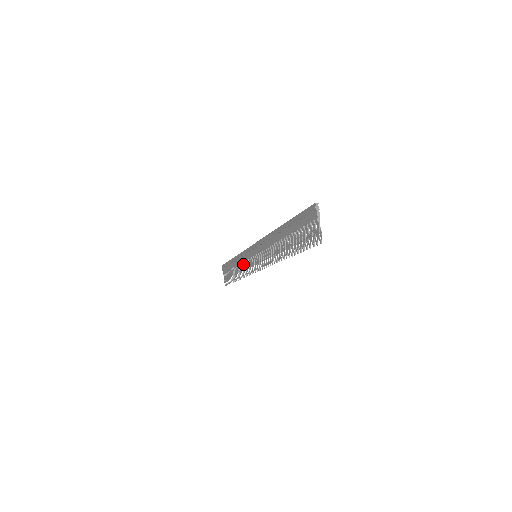
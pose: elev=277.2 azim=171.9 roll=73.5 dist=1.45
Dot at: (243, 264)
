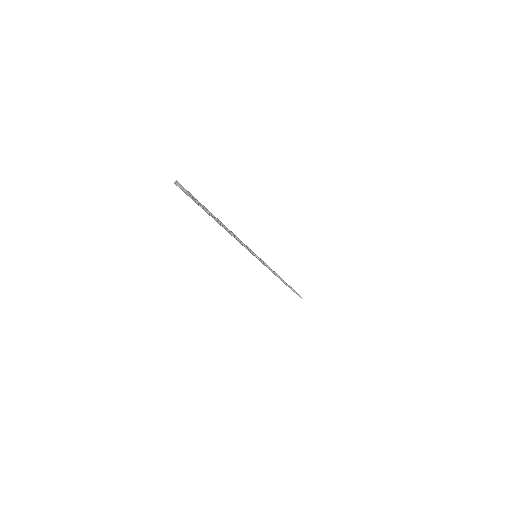
Dot at: occluded
